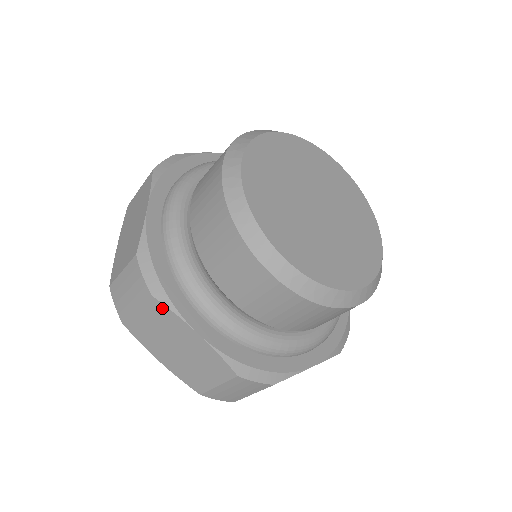
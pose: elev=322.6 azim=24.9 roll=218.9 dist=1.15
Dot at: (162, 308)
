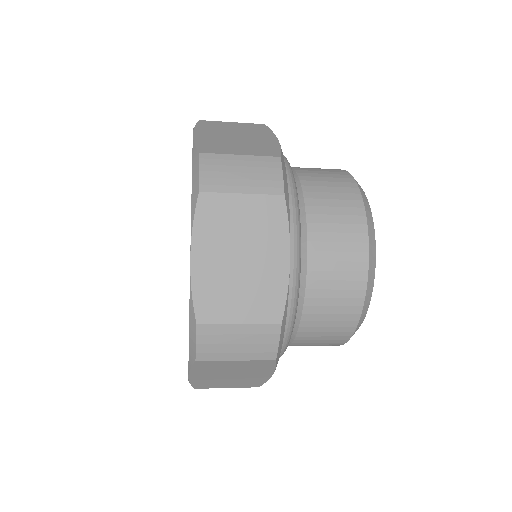
Dot at: (270, 365)
